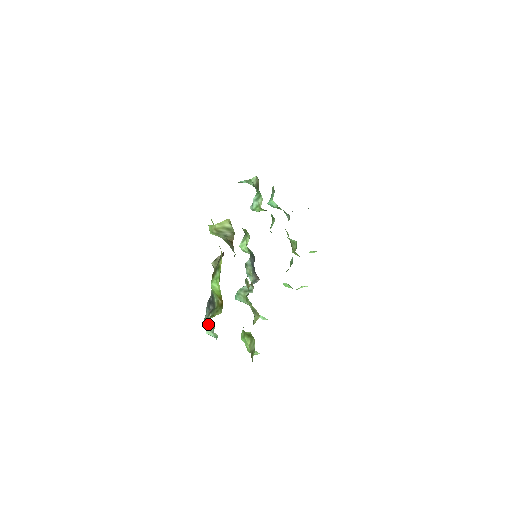
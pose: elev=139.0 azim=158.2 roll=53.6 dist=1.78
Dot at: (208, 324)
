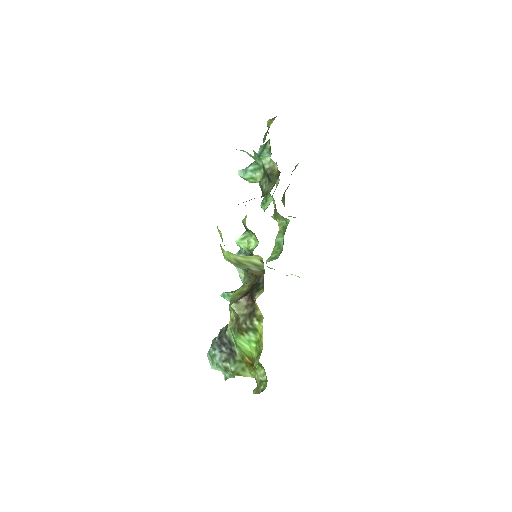
Dot at: (221, 369)
